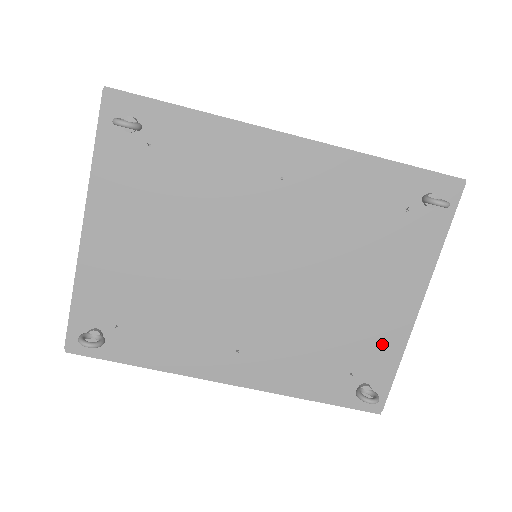
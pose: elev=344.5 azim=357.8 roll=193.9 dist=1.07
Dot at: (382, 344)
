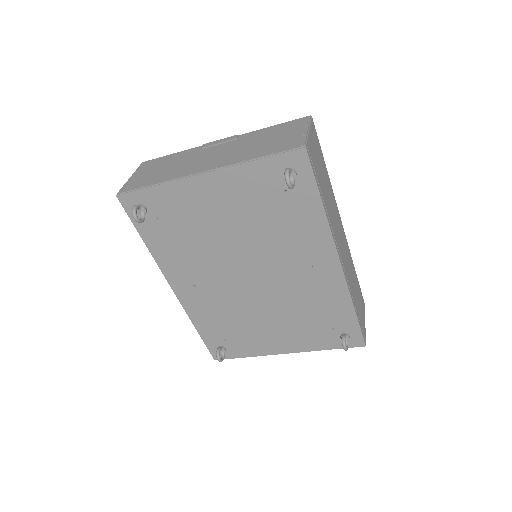
Dot at: (253, 346)
